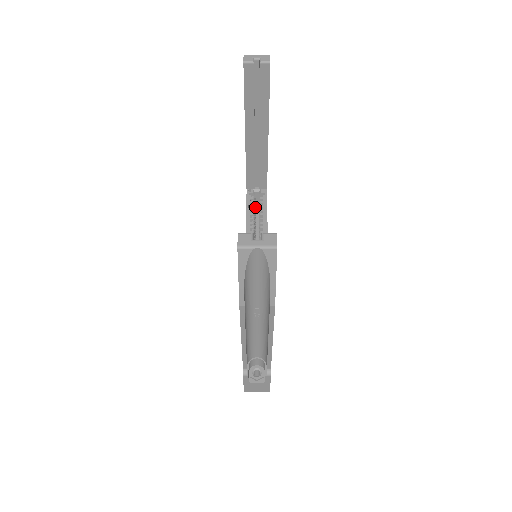
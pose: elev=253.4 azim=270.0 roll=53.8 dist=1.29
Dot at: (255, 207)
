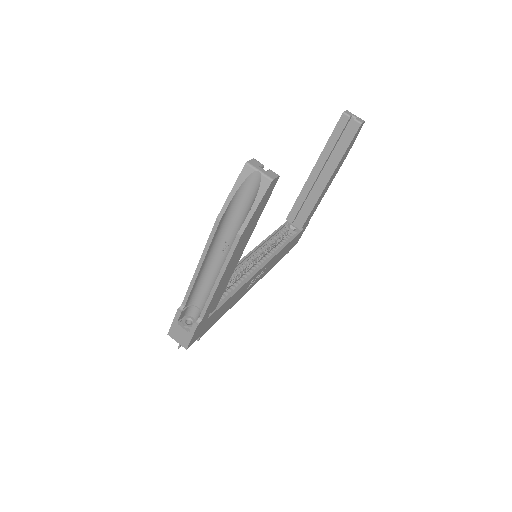
Dot at: occluded
